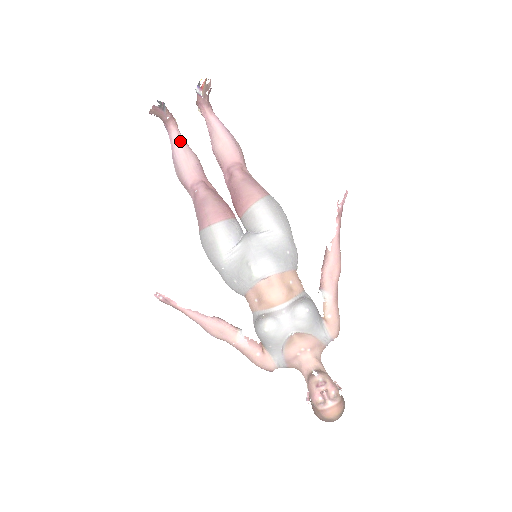
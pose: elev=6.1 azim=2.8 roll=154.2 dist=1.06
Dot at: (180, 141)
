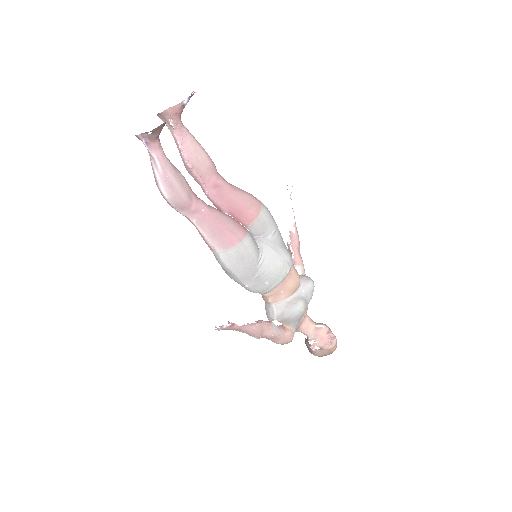
Dot at: (167, 159)
